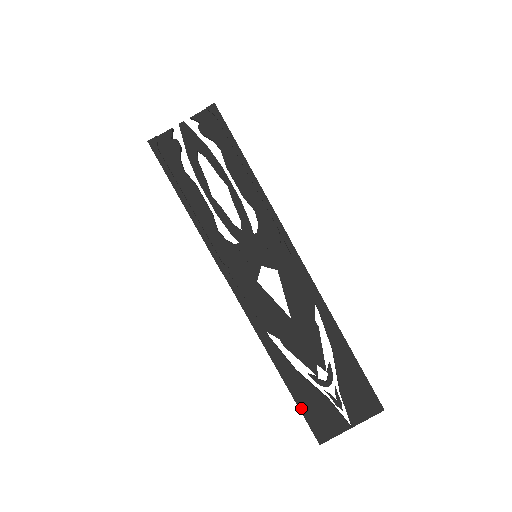
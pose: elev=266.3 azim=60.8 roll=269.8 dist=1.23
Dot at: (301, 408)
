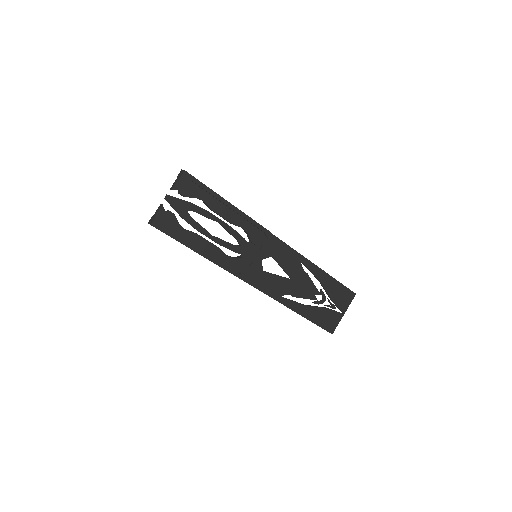
Dot at: (316, 323)
